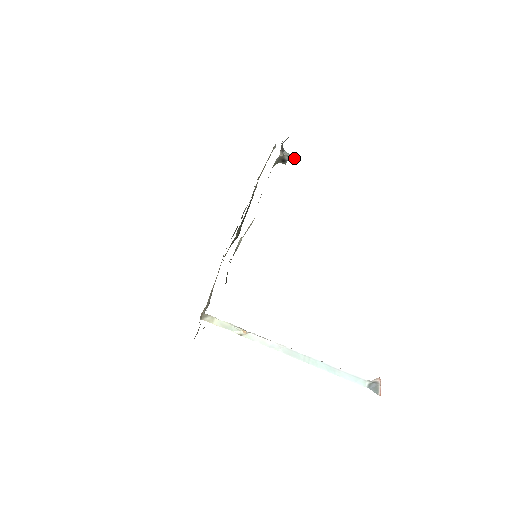
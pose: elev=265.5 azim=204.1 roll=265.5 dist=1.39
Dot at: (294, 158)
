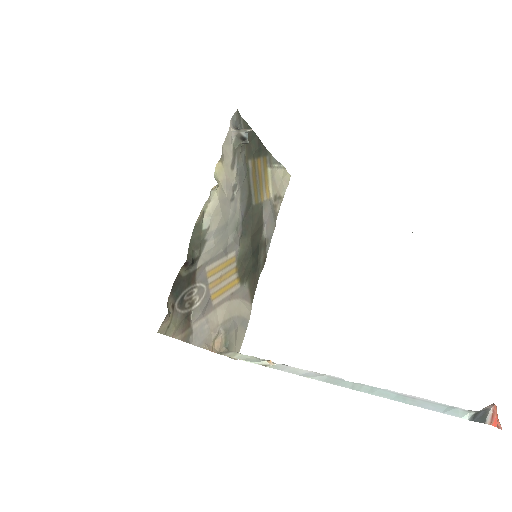
Dot at: (249, 130)
